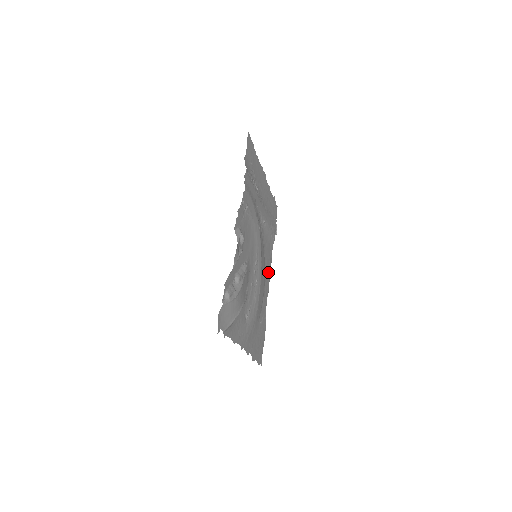
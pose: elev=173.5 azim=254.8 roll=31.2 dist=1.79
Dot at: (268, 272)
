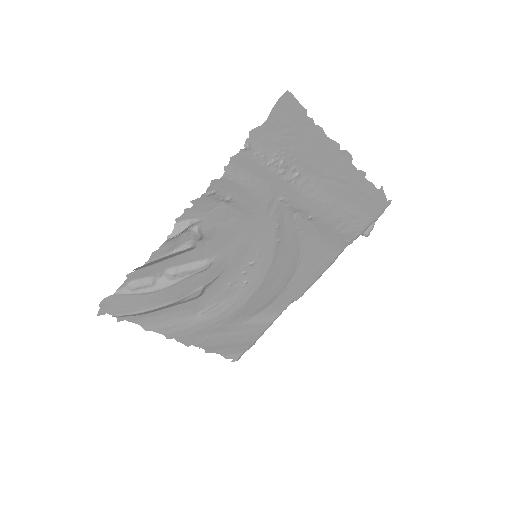
Dot at: (309, 276)
